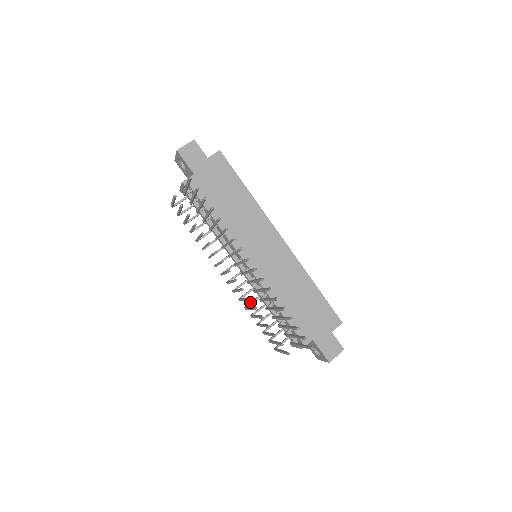
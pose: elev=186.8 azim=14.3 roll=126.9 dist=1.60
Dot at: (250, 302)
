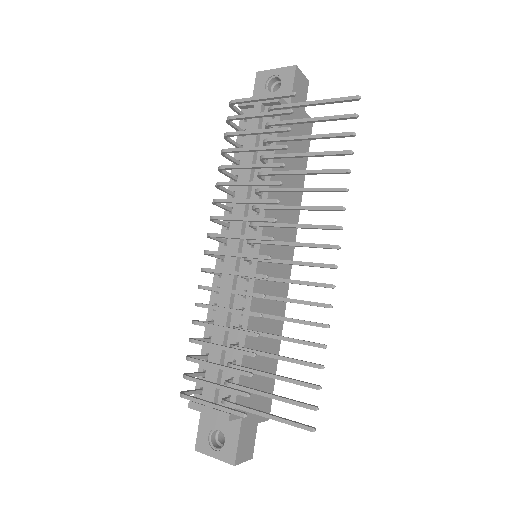
Dot at: occluded
